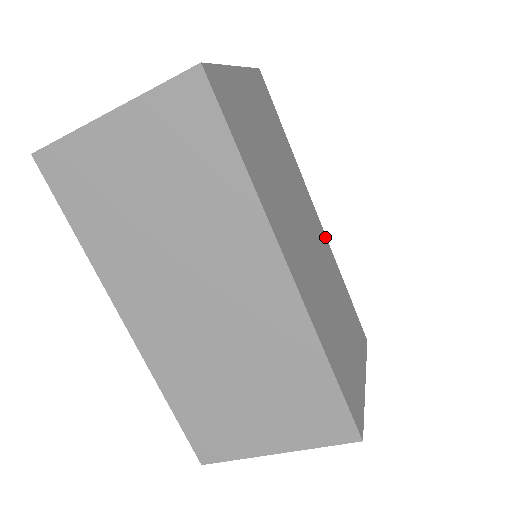
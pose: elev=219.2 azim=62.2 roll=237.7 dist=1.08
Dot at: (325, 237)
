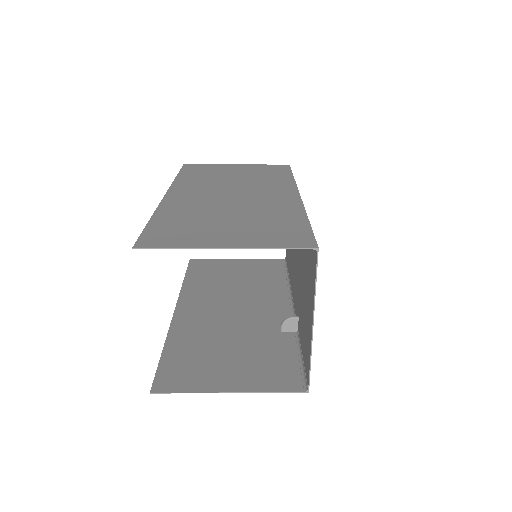
Dot at: occluded
